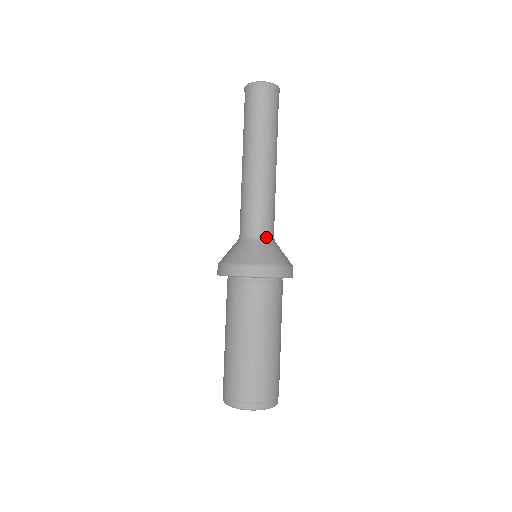
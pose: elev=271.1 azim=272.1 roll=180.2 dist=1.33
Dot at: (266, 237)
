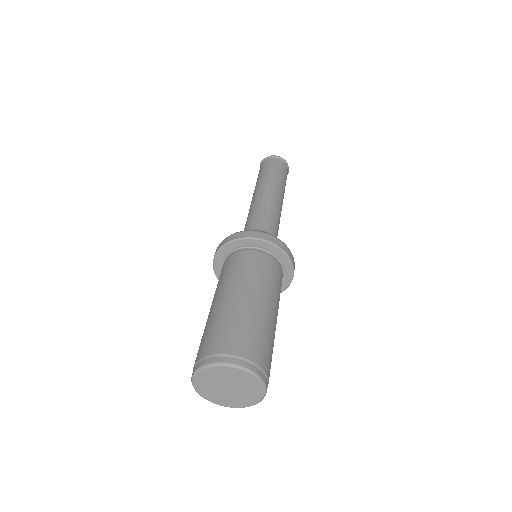
Dot at: (268, 233)
